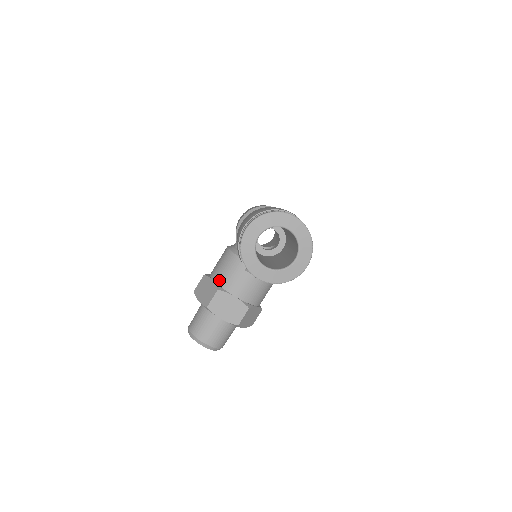
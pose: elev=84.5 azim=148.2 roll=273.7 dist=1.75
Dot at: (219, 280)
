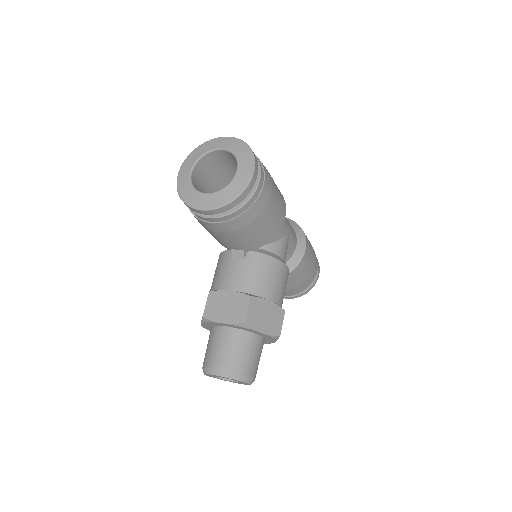
Dot at: (212, 286)
